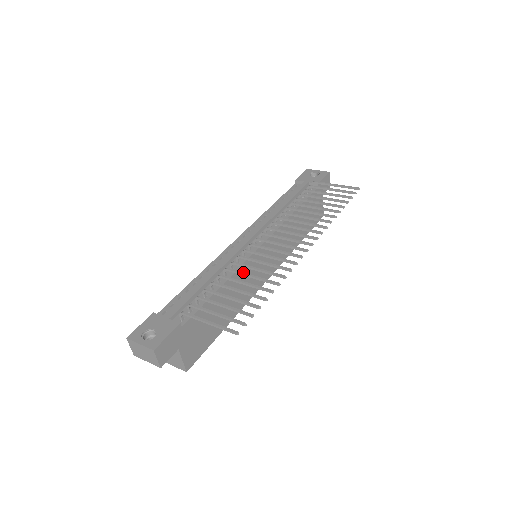
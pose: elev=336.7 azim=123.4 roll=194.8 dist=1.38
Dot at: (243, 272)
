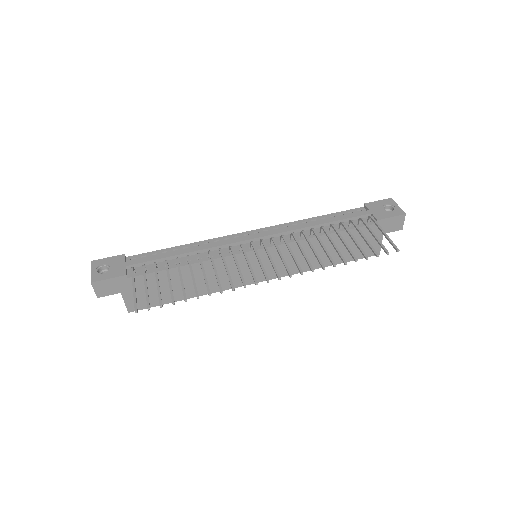
Dot at: occluded
